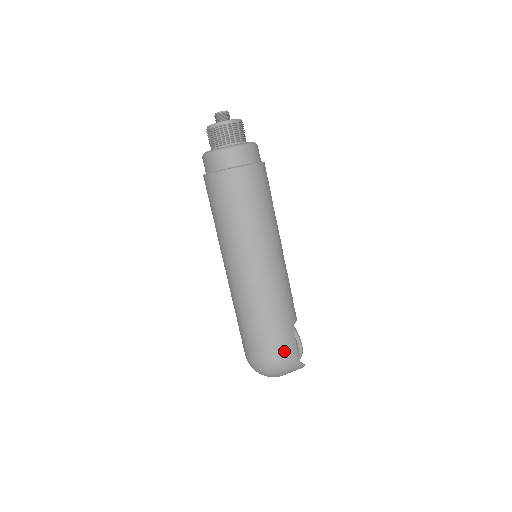
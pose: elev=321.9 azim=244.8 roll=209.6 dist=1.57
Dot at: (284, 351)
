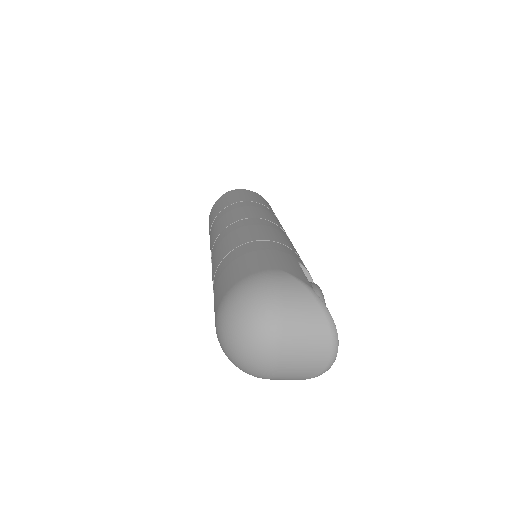
Dot at: (276, 265)
